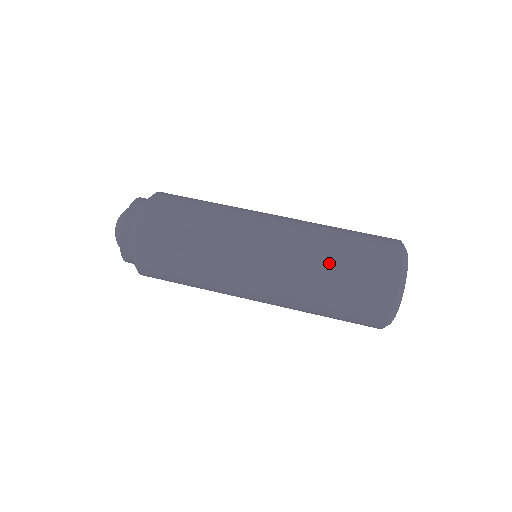
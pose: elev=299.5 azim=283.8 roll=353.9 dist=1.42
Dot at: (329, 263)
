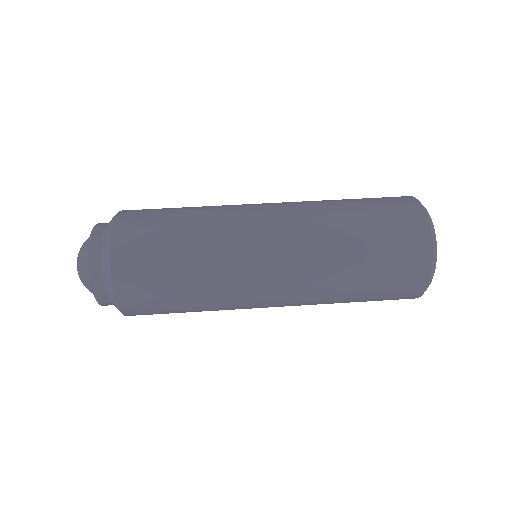
Dot at: (352, 269)
